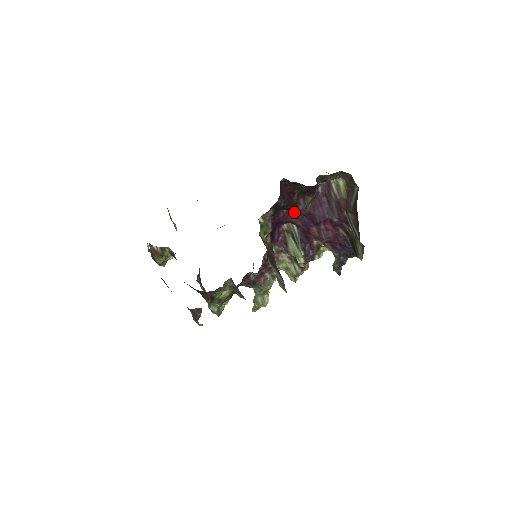
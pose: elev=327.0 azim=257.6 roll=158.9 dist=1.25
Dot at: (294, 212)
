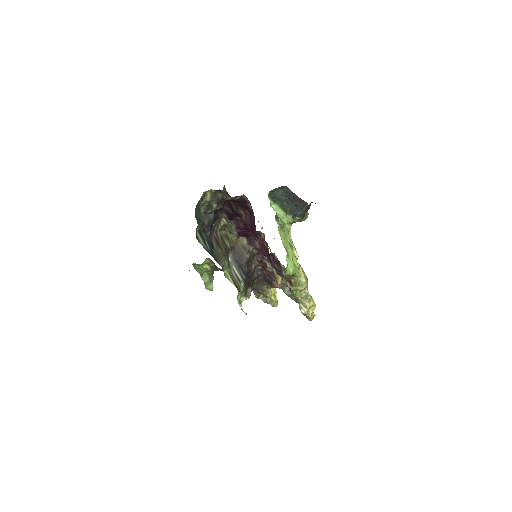
Dot at: occluded
